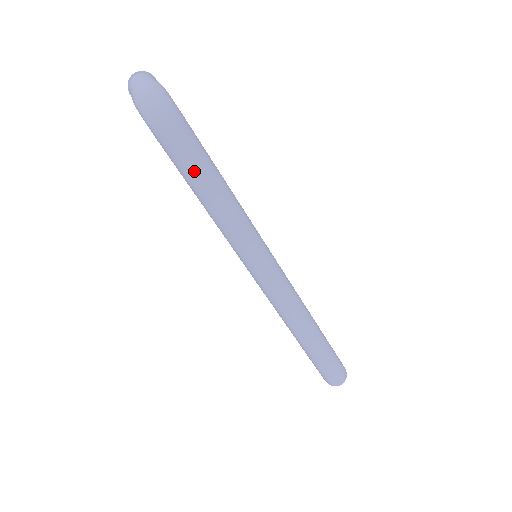
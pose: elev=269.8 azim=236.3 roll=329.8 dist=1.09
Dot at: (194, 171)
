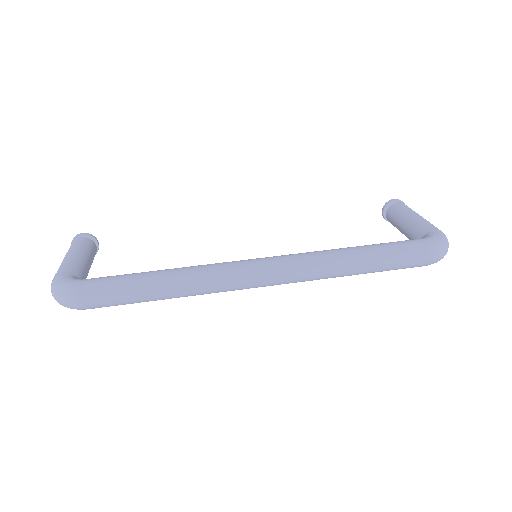
Dot at: (127, 300)
